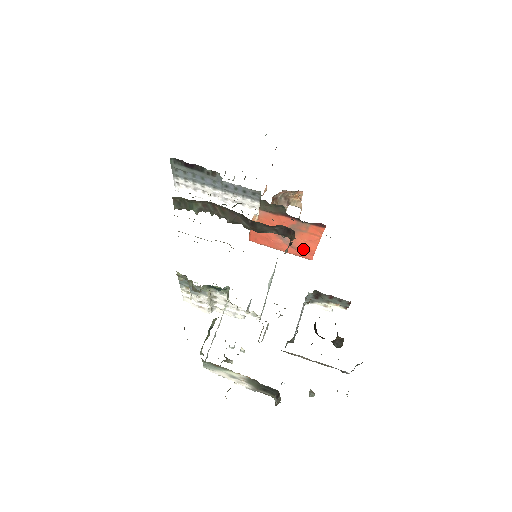
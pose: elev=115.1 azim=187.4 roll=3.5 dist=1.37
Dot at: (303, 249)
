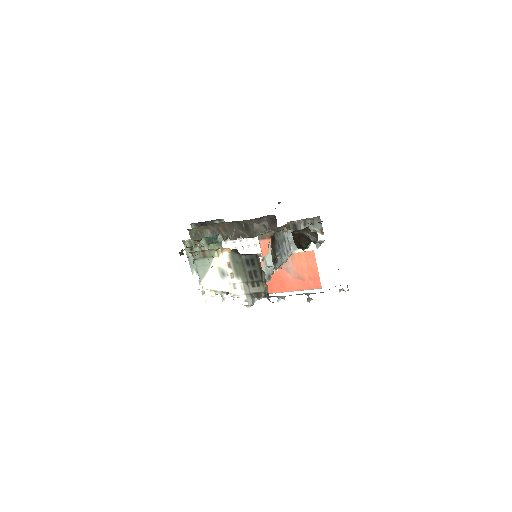
Dot at: (309, 275)
